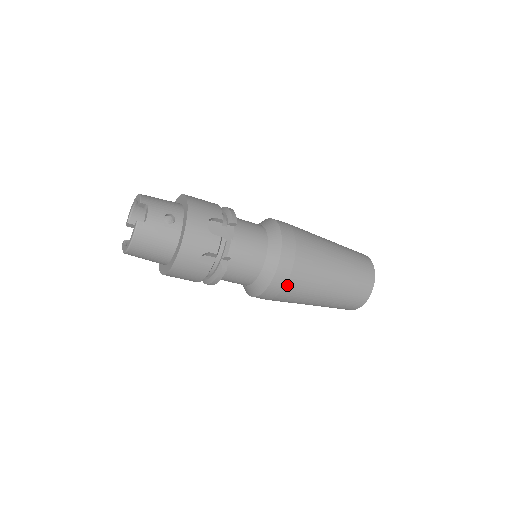
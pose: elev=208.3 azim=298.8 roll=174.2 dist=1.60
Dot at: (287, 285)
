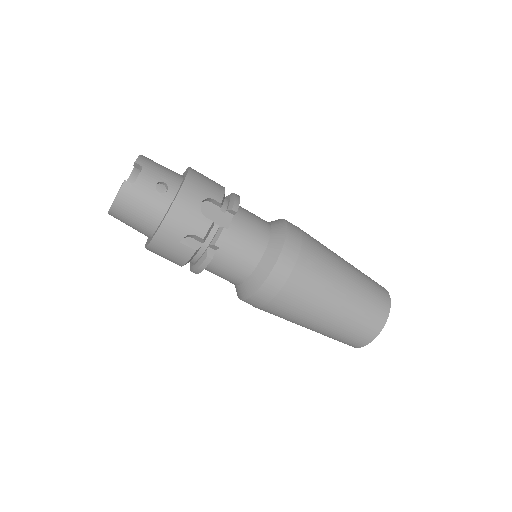
Dot at: (278, 296)
